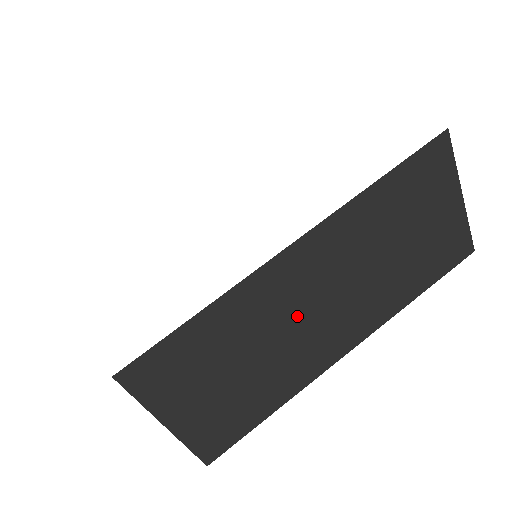
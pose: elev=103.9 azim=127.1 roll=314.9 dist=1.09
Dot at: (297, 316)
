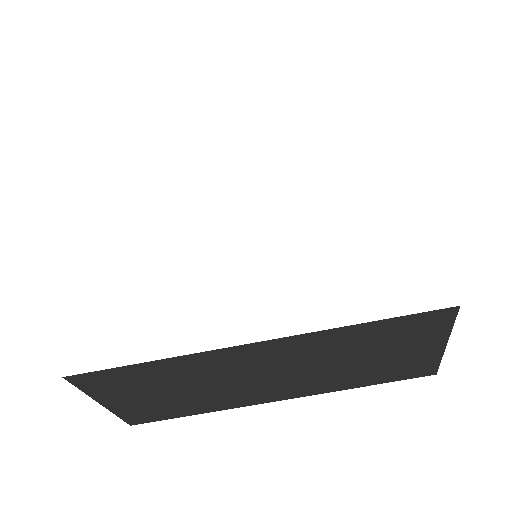
Dot at: (240, 377)
